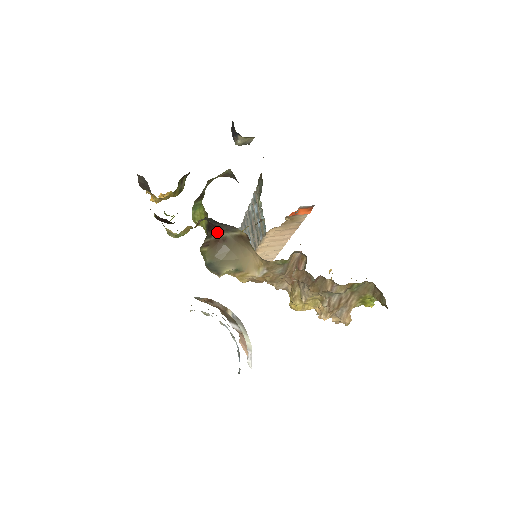
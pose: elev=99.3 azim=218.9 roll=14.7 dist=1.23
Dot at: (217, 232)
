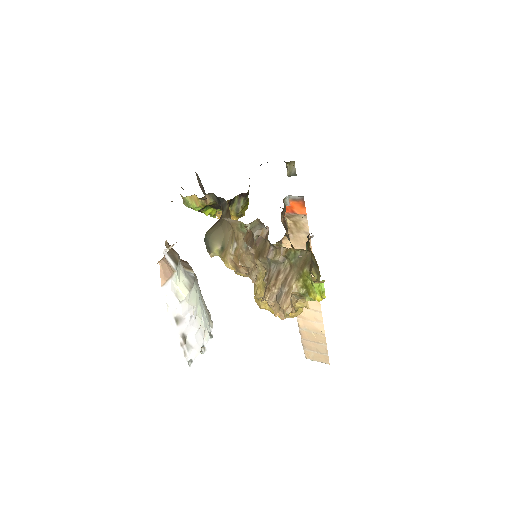
Dot at: occluded
